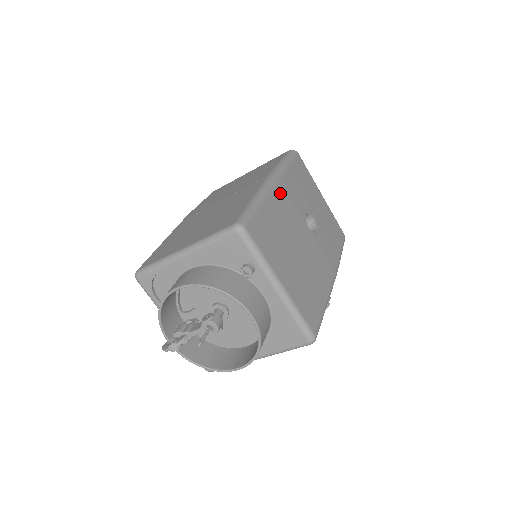
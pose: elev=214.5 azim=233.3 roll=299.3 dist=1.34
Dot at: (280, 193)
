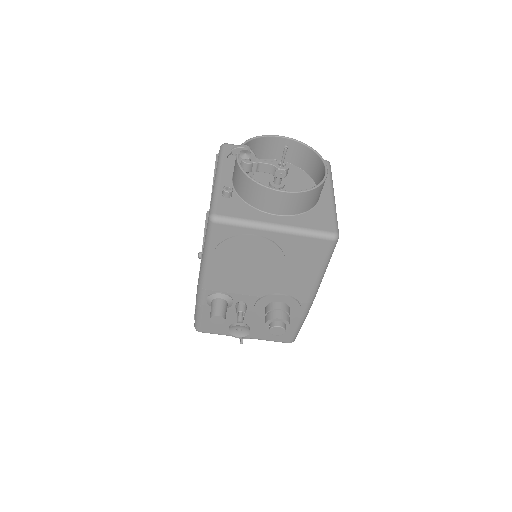
Dot at: occluded
